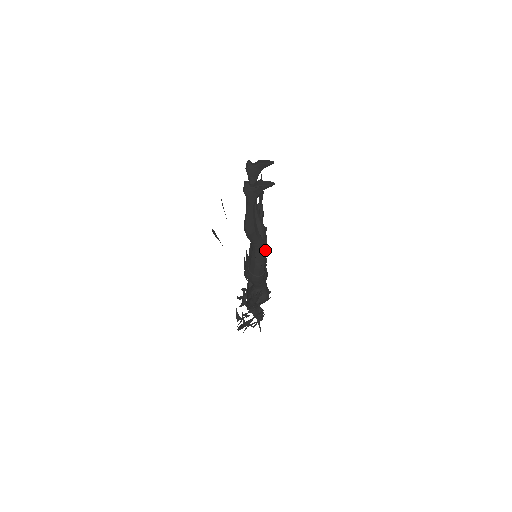
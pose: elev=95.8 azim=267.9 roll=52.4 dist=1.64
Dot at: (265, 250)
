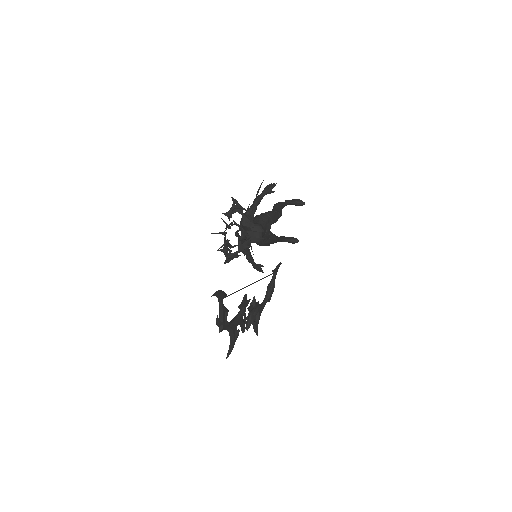
Dot at: (280, 216)
